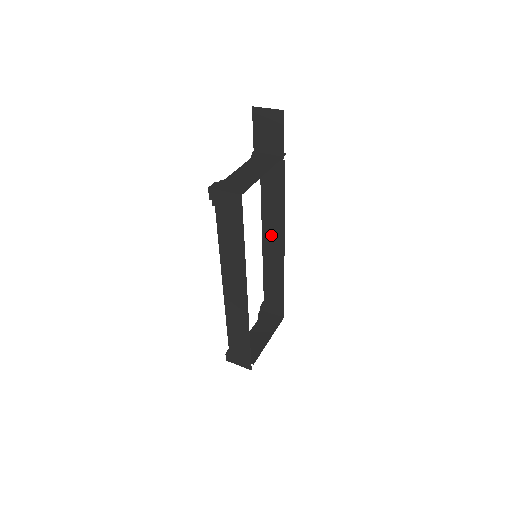
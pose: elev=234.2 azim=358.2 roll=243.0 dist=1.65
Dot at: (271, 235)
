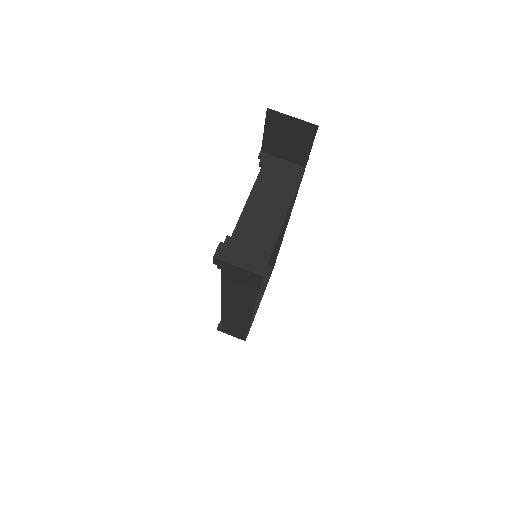
Dot at: occluded
